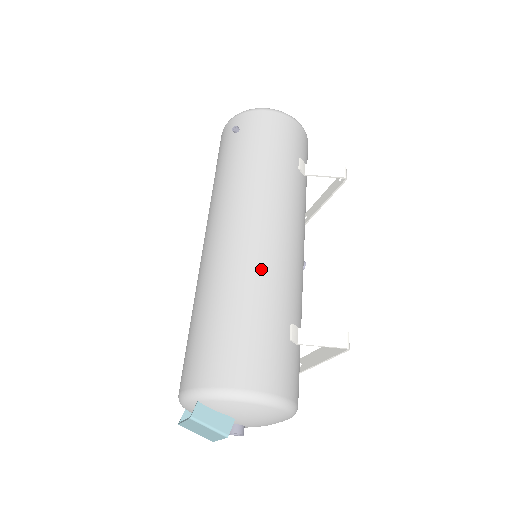
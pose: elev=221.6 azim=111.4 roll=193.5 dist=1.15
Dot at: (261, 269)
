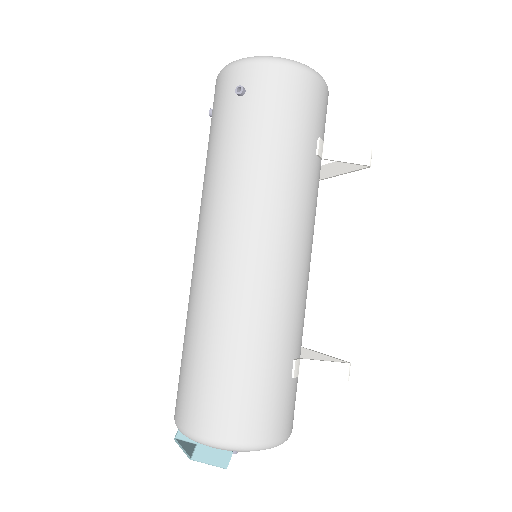
Dot at: (267, 306)
